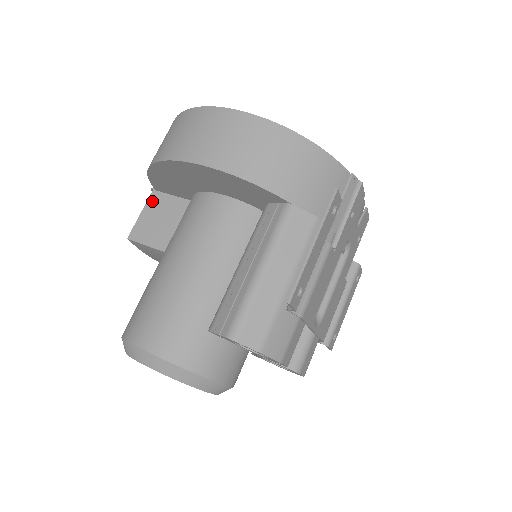
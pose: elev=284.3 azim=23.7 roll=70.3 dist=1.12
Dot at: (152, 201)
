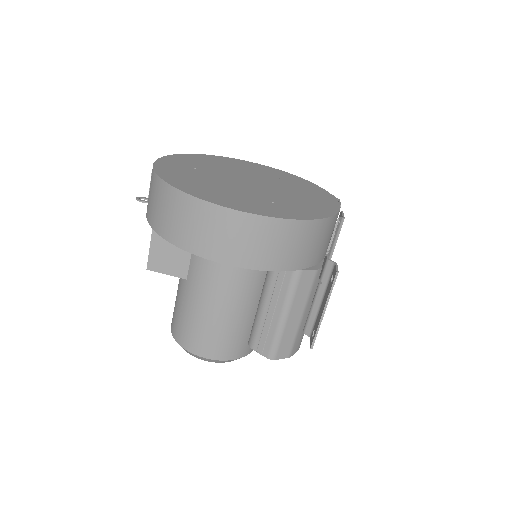
Dot at: (157, 236)
